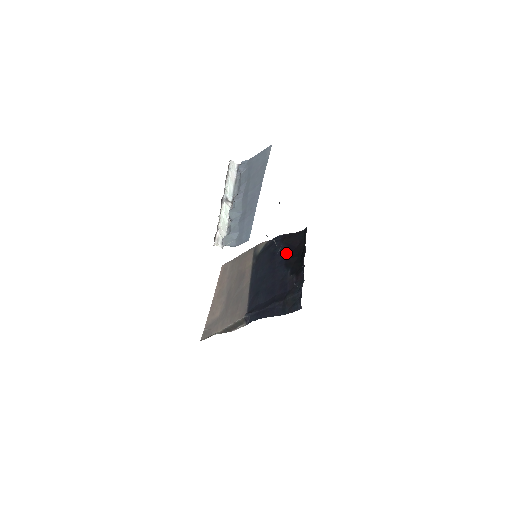
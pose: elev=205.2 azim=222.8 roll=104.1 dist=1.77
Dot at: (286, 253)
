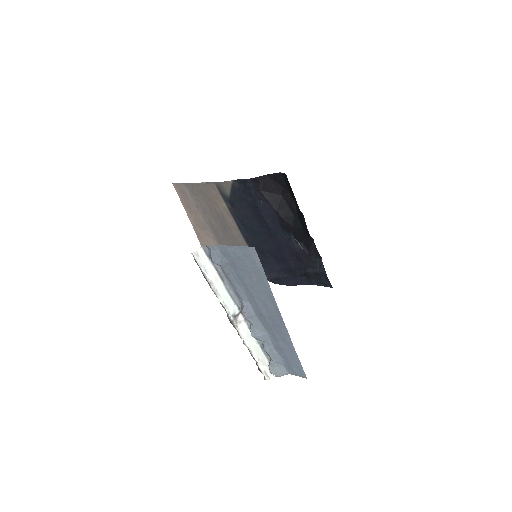
Dot at: (274, 209)
